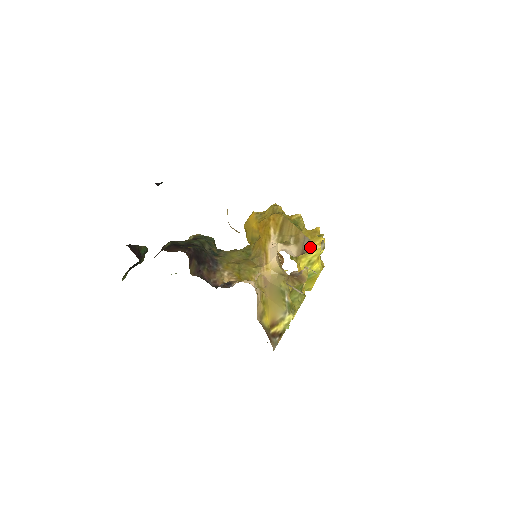
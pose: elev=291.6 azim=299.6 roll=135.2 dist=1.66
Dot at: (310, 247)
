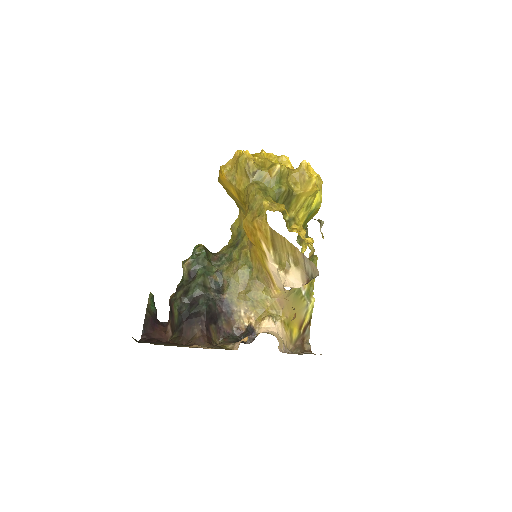
Dot at: (313, 271)
